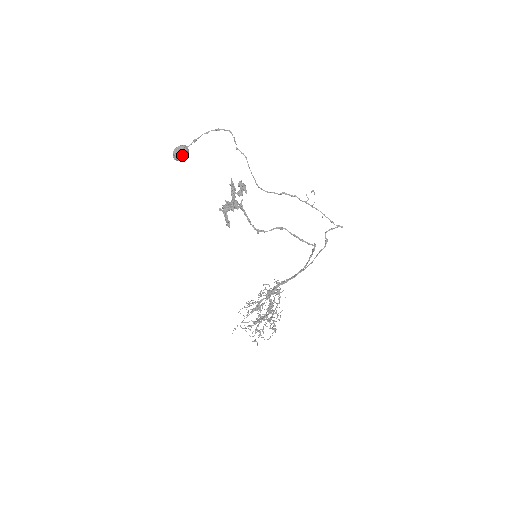
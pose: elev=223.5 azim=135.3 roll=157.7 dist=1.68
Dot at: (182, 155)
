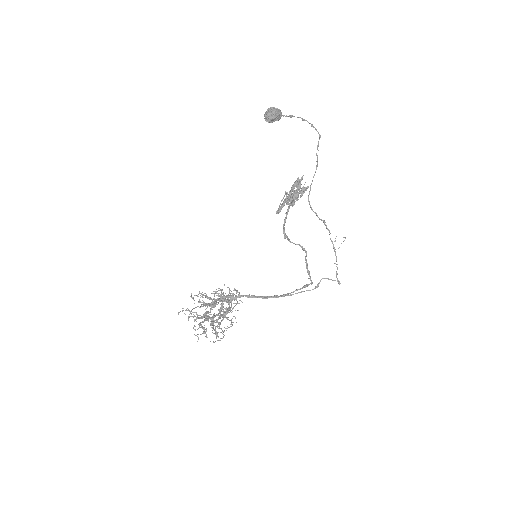
Dot at: (275, 118)
